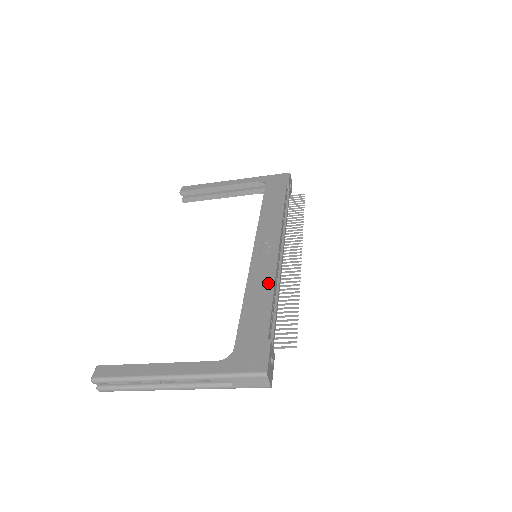
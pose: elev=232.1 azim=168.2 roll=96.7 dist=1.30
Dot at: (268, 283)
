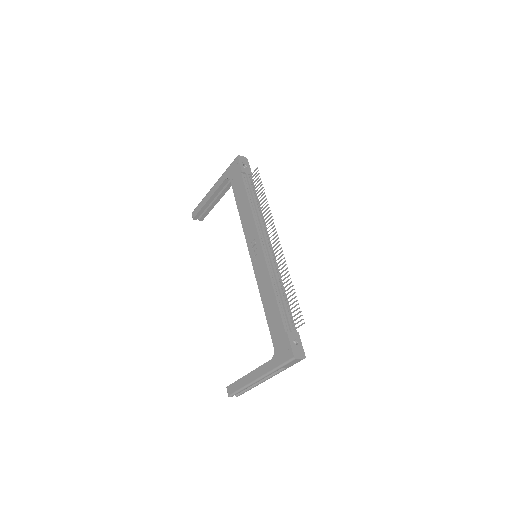
Dot at: (268, 284)
